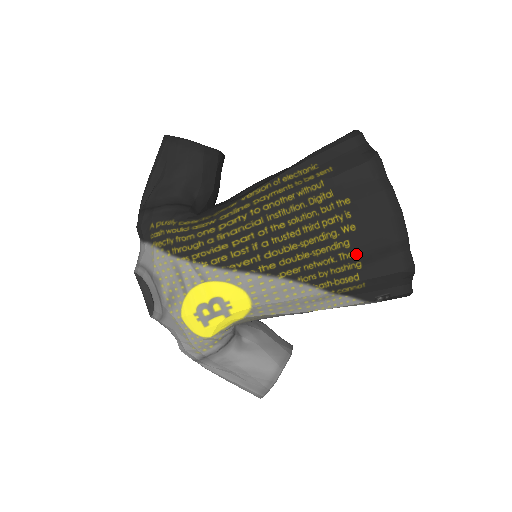
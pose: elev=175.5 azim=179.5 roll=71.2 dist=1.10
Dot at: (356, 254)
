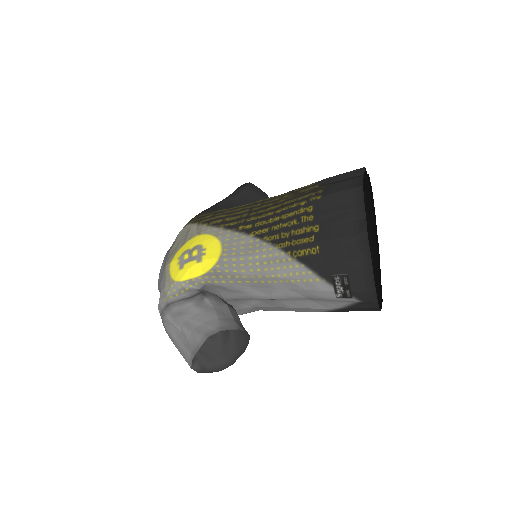
Dot at: (316, 217)
